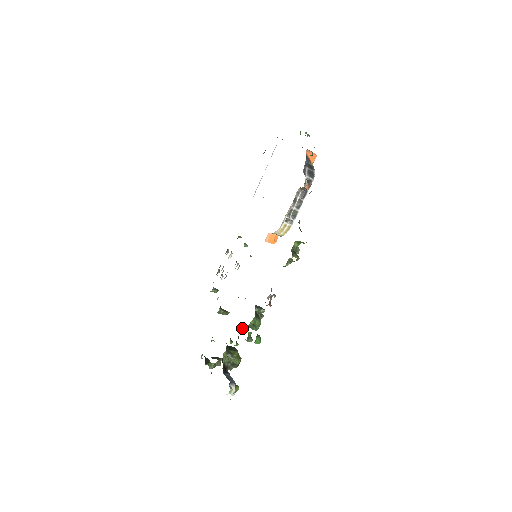
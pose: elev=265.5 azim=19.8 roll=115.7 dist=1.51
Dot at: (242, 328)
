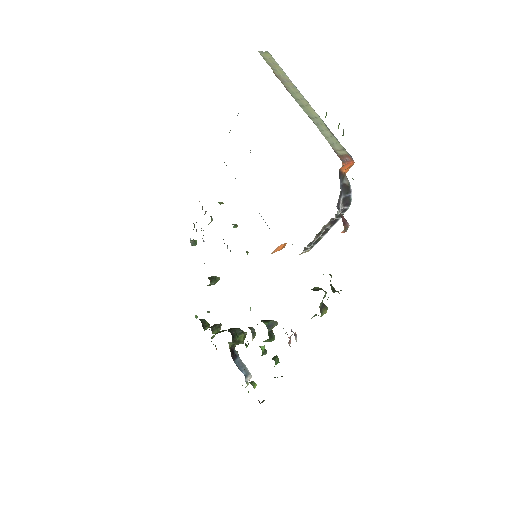
Dot at: (252, 338)
